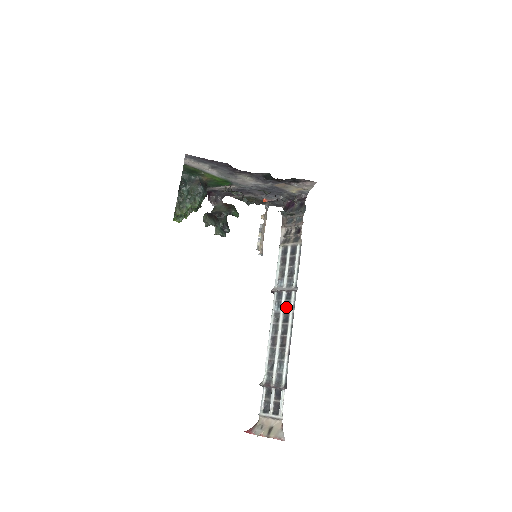
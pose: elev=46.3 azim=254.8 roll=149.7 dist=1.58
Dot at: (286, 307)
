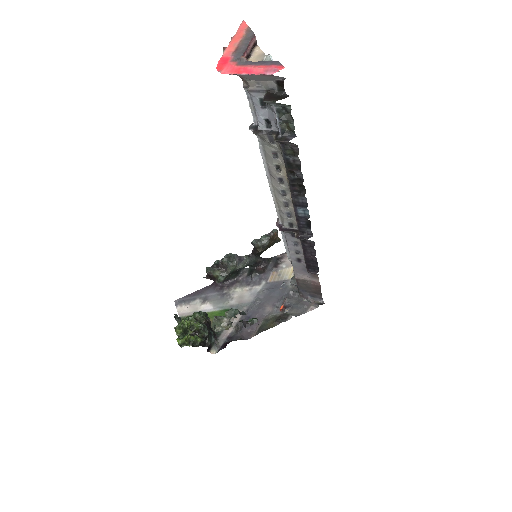
Dot at: occluded
